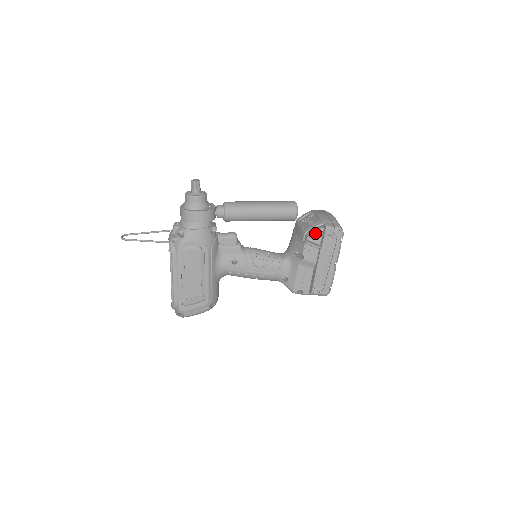
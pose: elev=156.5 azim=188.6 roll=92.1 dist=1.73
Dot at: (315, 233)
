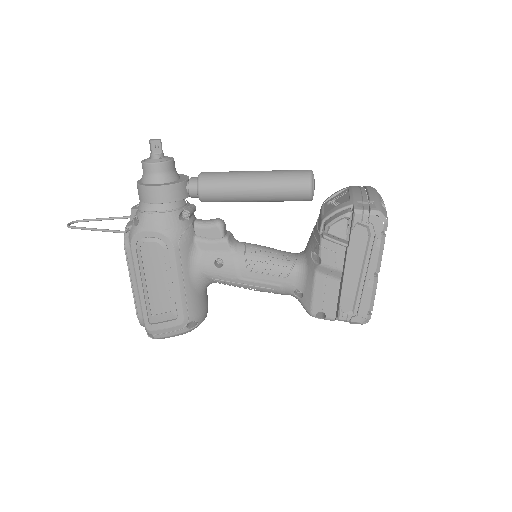
Dot at: (337, 221)
